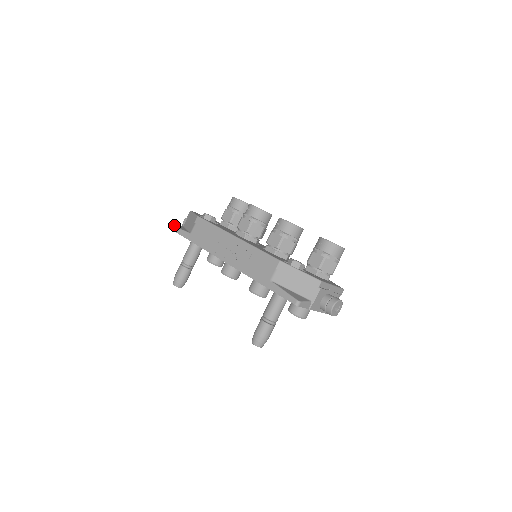
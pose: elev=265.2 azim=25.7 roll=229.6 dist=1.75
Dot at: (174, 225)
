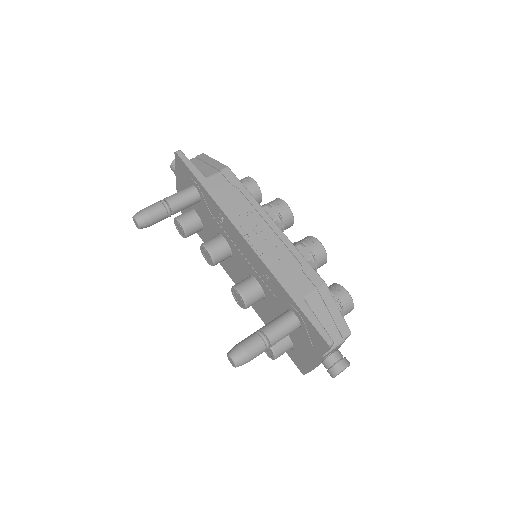
Dot at: (183, 153)
